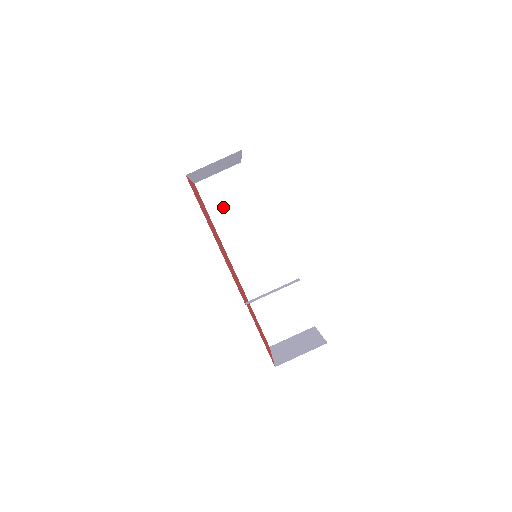
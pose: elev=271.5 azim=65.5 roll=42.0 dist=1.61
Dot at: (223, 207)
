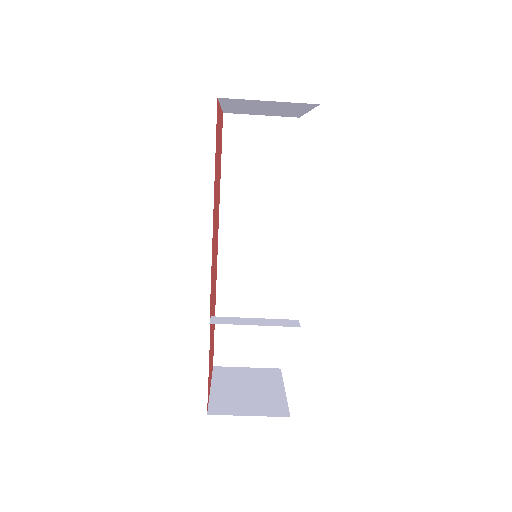
Dot at: (245, 164)
